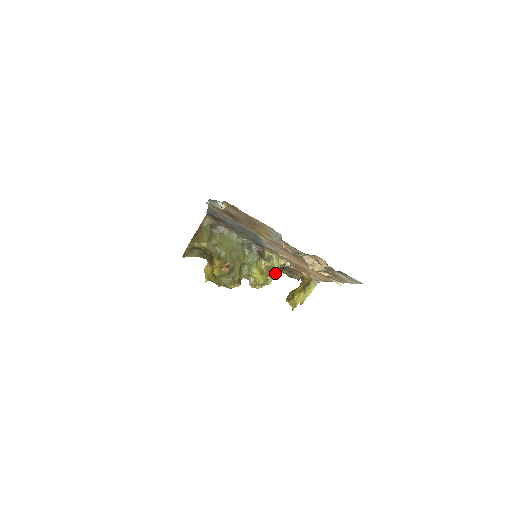
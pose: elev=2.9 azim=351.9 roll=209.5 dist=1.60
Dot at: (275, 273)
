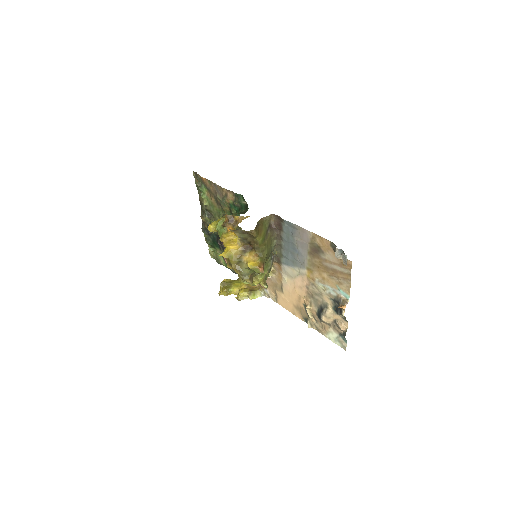
Dot at: occluded
